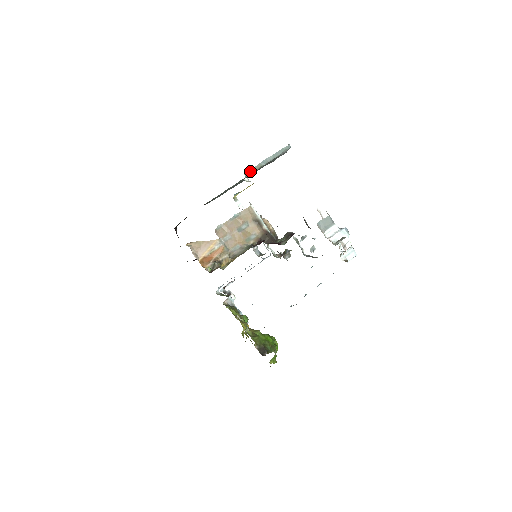
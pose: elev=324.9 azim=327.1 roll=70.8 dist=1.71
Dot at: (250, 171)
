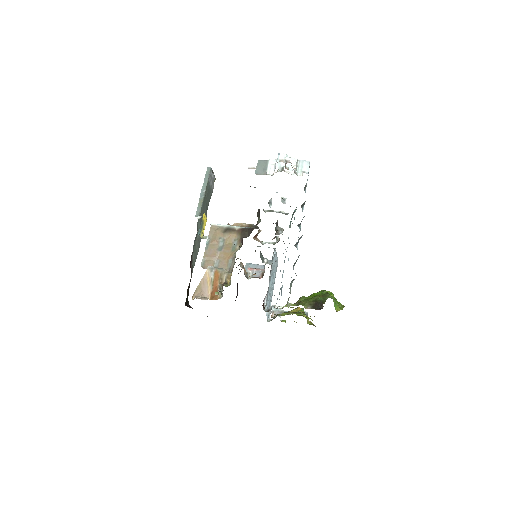
Dot at: (198, 211)
